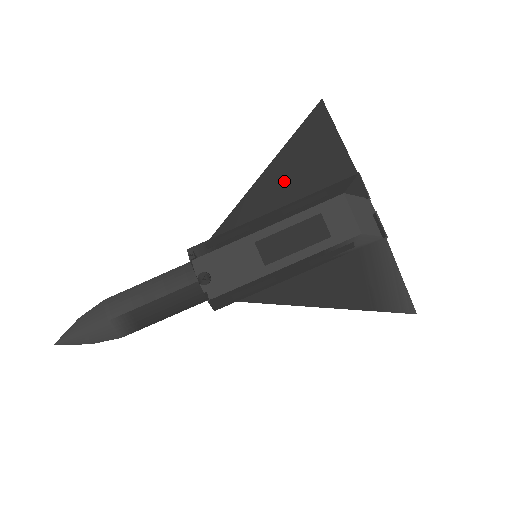
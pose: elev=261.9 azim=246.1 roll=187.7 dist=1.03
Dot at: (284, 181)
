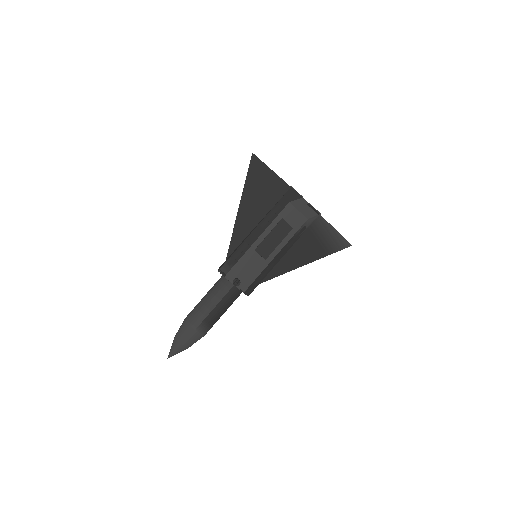
Dot at: (253, 208)
